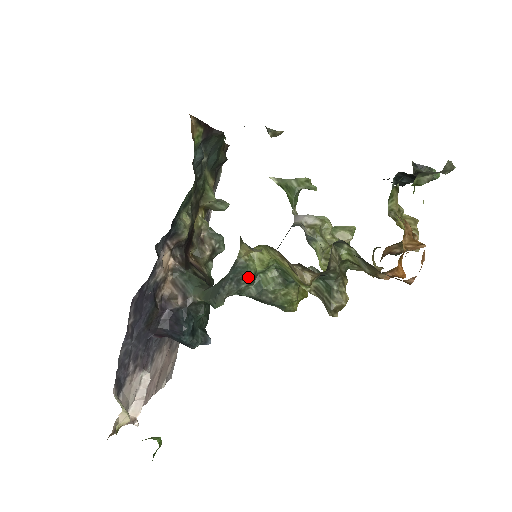
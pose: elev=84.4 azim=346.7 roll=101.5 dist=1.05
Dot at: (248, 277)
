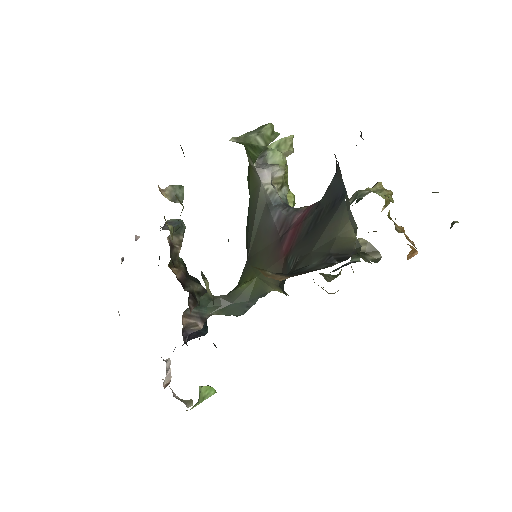
Dot at: occluded
